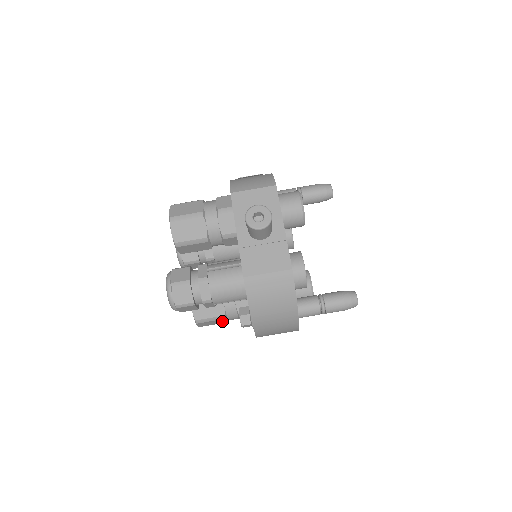
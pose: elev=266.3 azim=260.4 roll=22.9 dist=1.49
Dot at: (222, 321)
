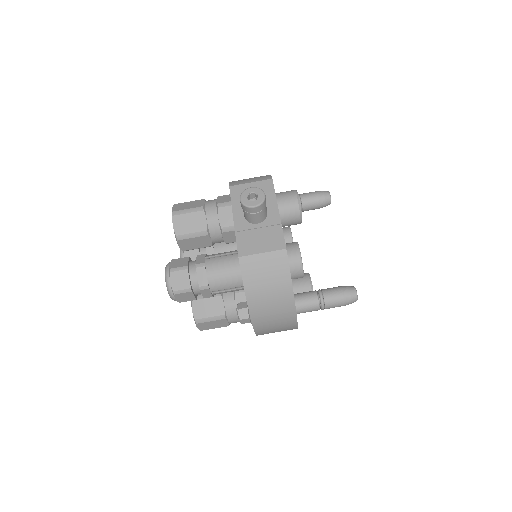
Dot at: (222, 323)
